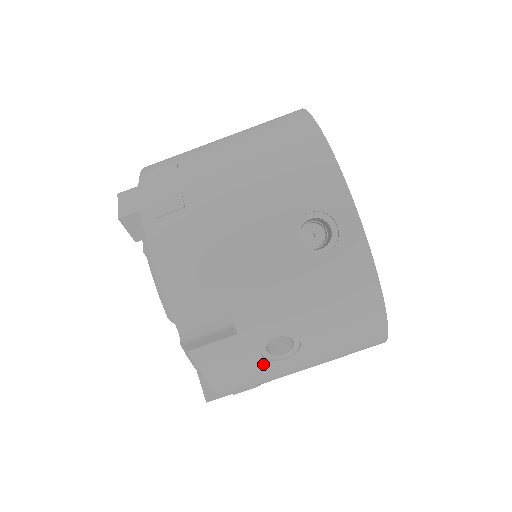
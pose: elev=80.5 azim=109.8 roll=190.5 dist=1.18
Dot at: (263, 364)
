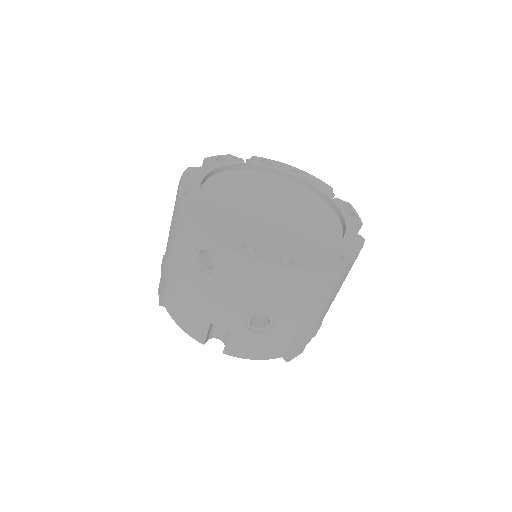
Dot at: (266, 334)
